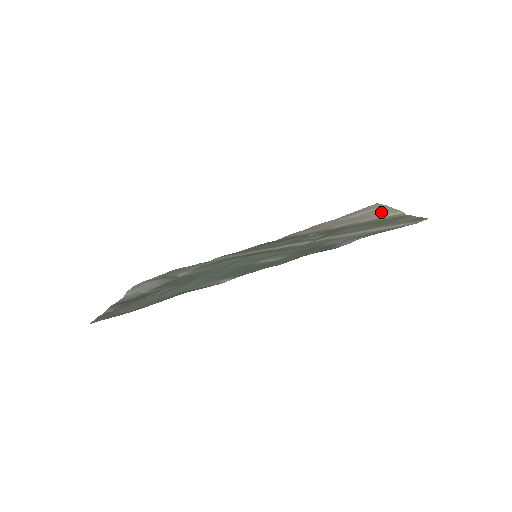
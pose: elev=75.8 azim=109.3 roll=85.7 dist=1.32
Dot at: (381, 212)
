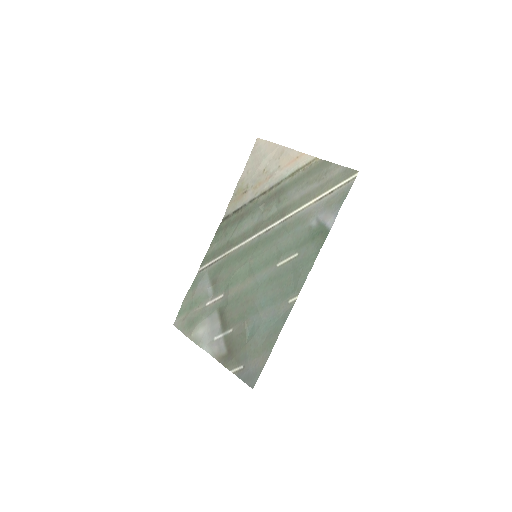
Dot at: (290, 159)
